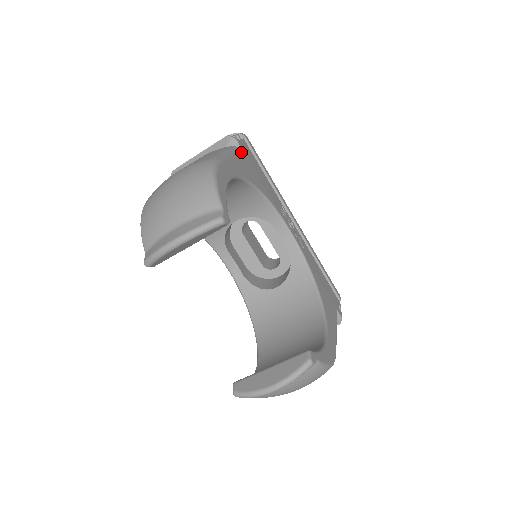
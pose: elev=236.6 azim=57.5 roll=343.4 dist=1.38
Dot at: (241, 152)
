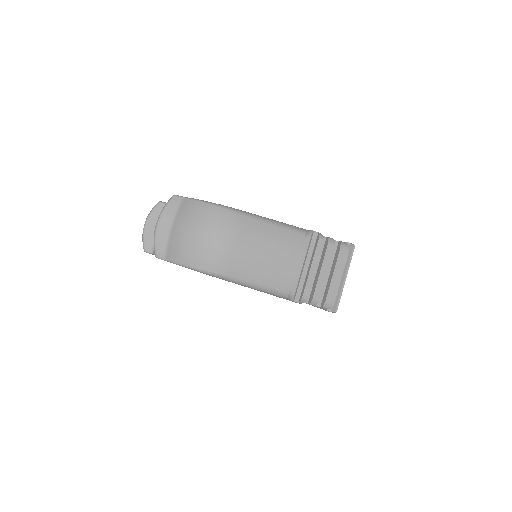
Dot at: occluded
